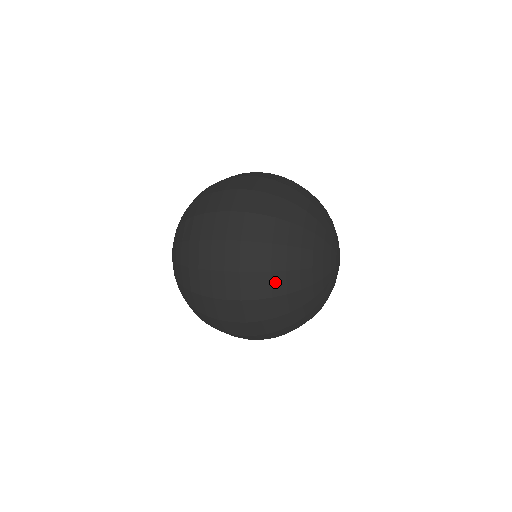
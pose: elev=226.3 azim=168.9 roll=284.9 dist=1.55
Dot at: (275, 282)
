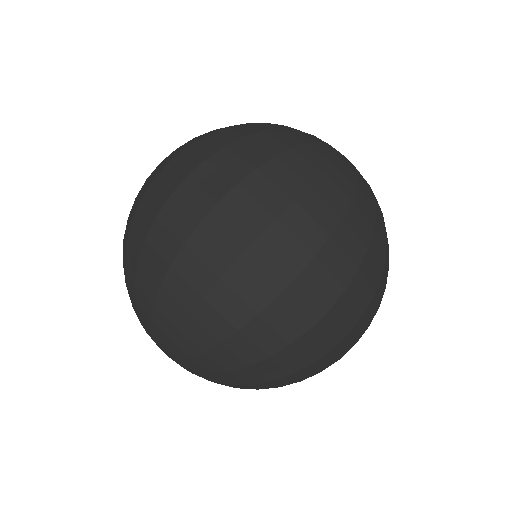
Dot at: (293, 166)
